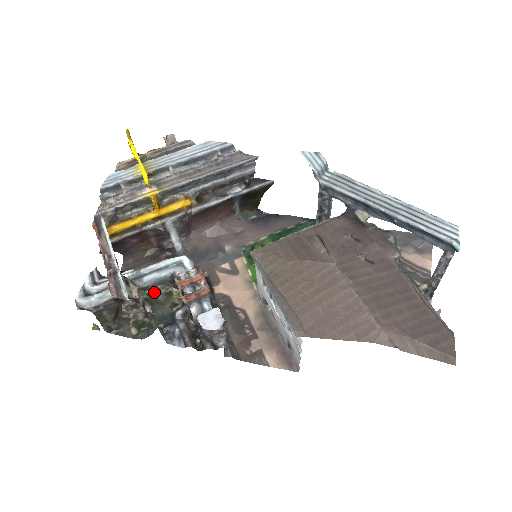
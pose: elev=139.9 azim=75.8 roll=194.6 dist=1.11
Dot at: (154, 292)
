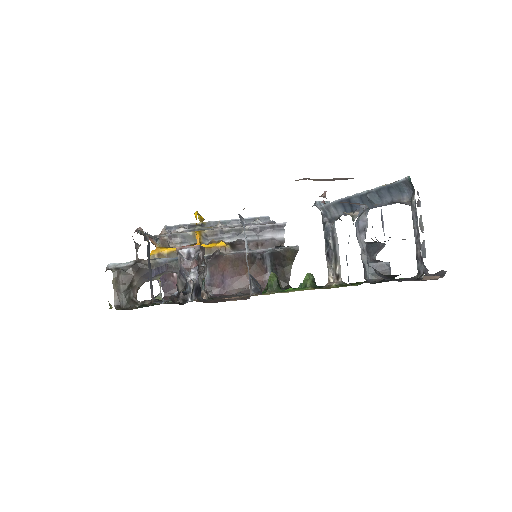
Dot at: (170, 301)
